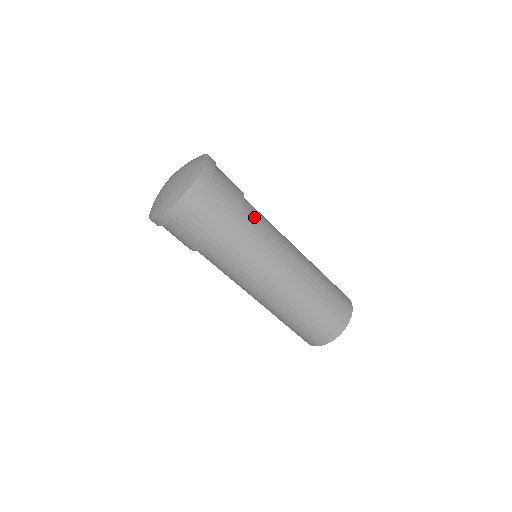
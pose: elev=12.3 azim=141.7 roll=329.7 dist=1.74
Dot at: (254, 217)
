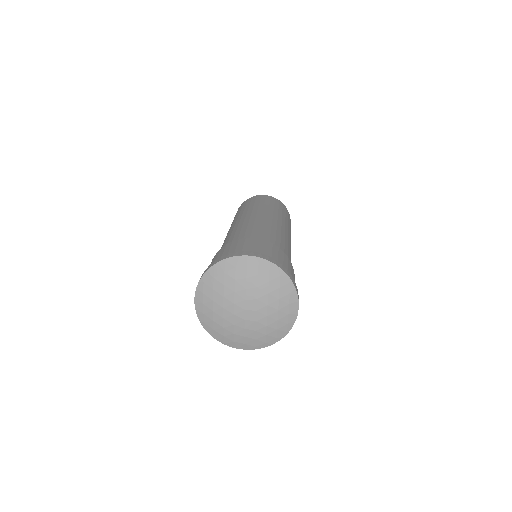
Dot at: occluded
